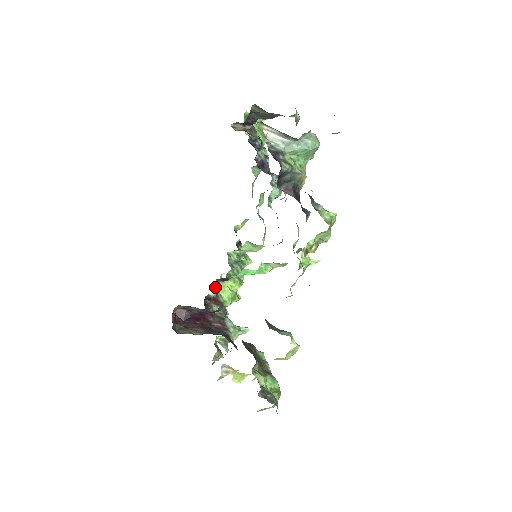
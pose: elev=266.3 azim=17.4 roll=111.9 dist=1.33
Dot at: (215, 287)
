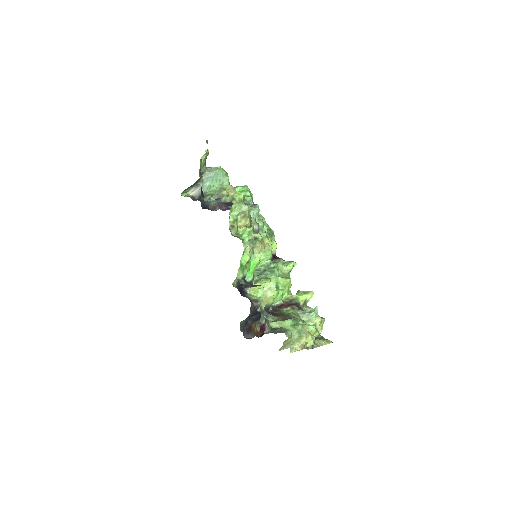
Dot at: (282, 298)
